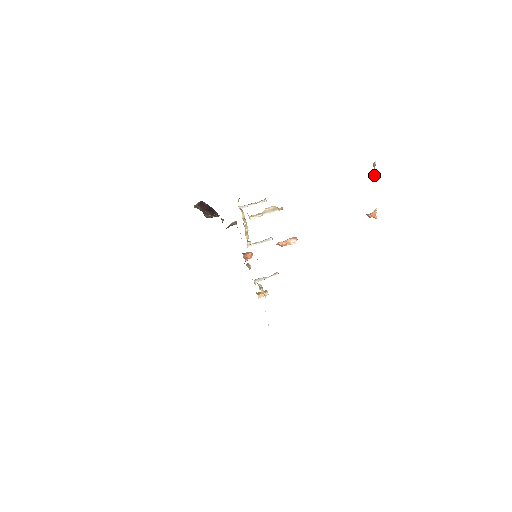
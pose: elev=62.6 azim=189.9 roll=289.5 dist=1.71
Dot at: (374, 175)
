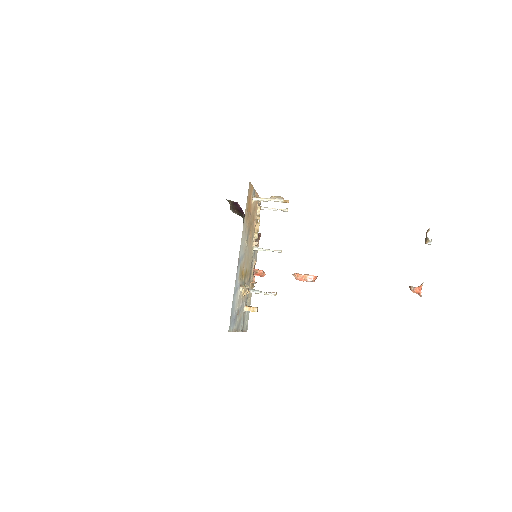
Dot at: (426, 242)
